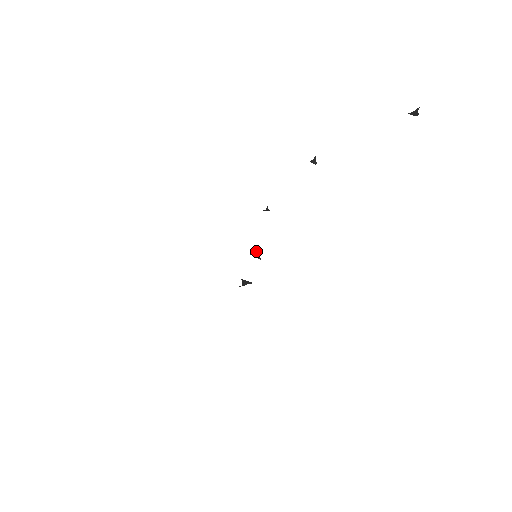
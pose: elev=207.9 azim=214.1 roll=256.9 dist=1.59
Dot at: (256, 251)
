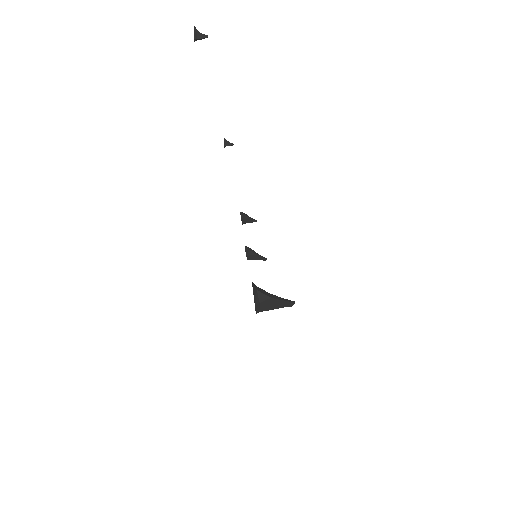
Dot at: (248, 248)
